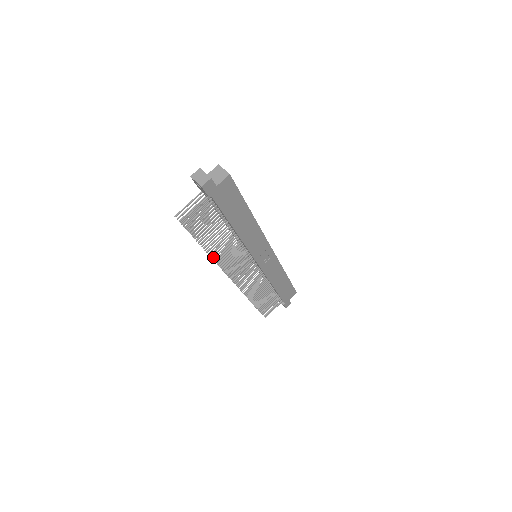
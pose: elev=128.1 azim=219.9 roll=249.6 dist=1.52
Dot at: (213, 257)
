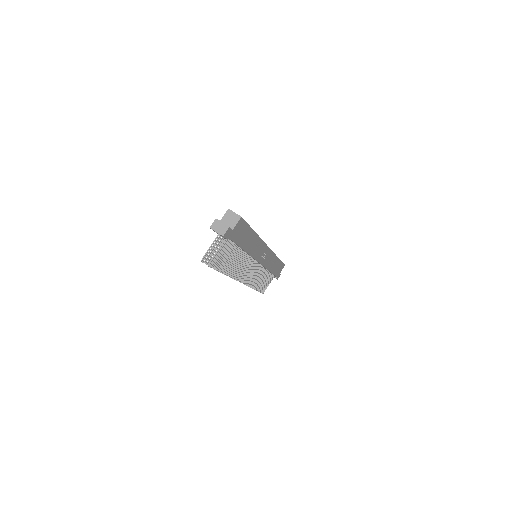
Dot at: occluded
